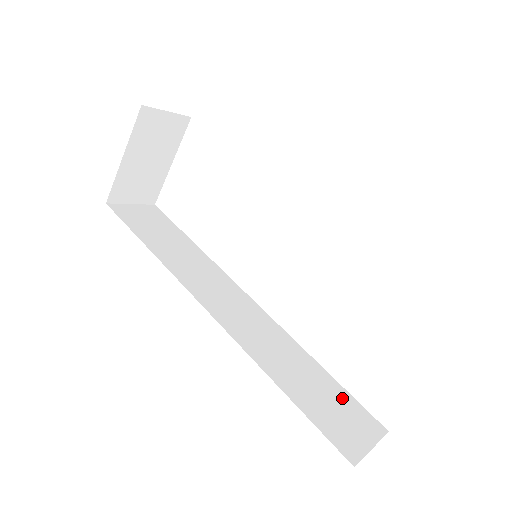
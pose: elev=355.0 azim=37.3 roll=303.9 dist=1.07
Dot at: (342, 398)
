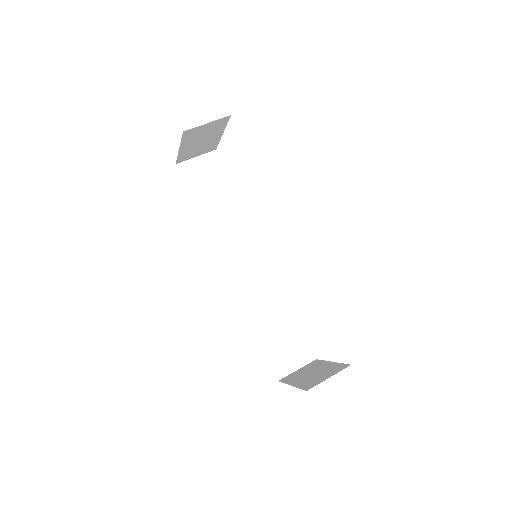
Dot at: (296, 337)
